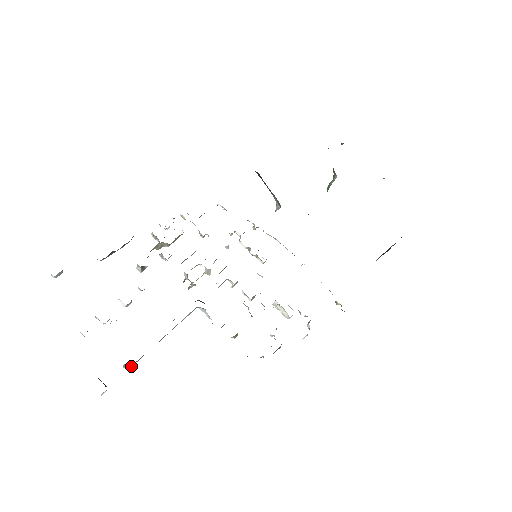
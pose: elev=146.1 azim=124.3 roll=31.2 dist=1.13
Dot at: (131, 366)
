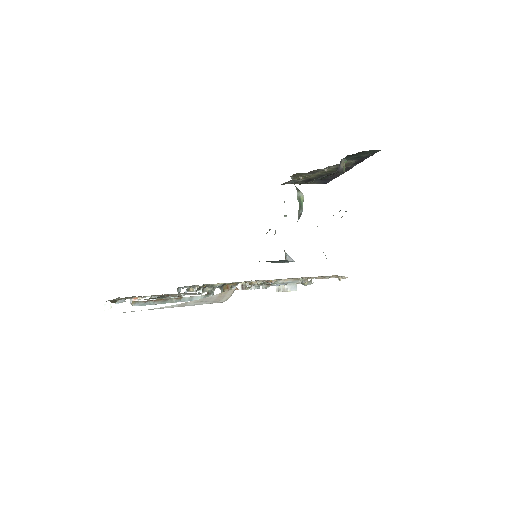
Dot at: (137, 304)
